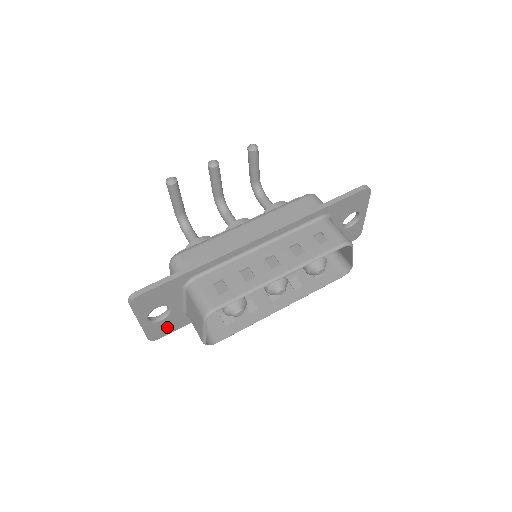
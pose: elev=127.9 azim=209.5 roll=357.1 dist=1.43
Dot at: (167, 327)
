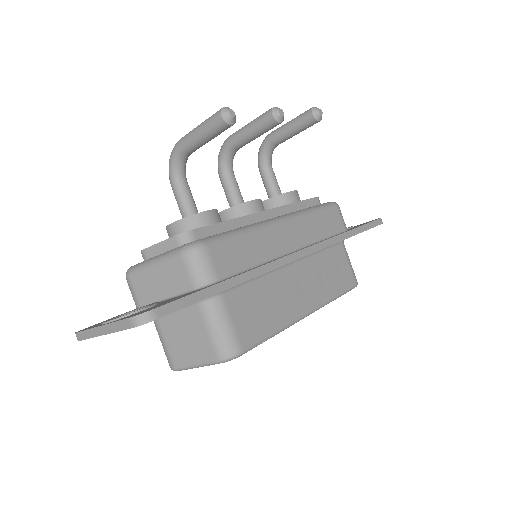
Dot at: occluded
